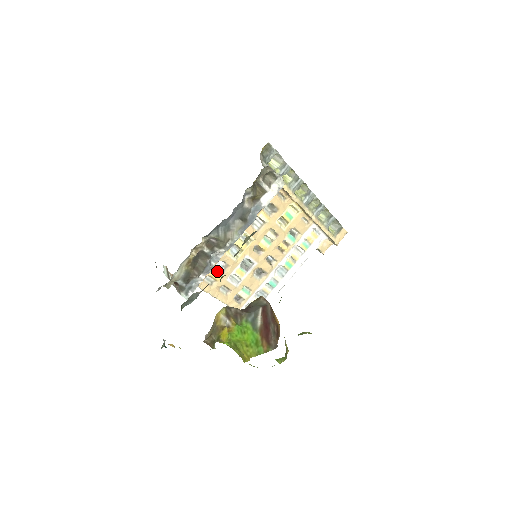
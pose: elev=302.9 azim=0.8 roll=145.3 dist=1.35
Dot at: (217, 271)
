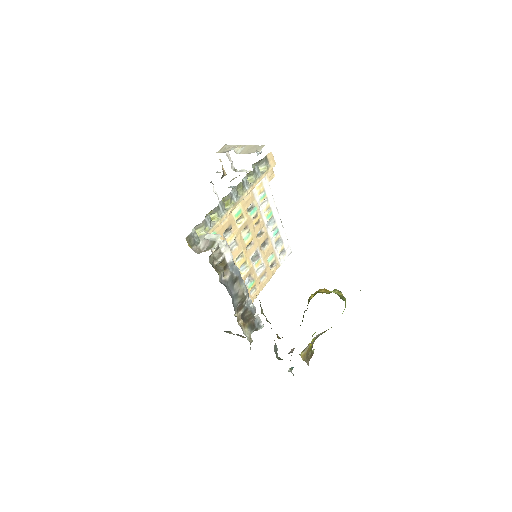
Dot at: (250, 284)
